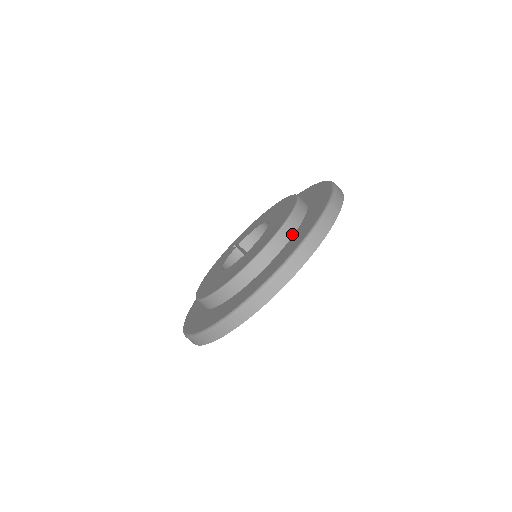
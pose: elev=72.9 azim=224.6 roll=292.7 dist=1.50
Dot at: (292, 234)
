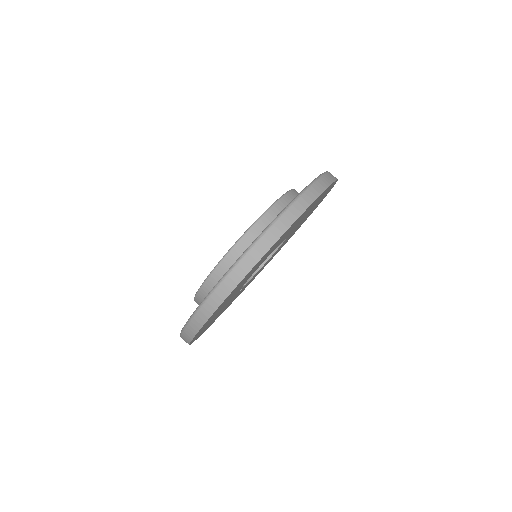
Dot at: occluded
